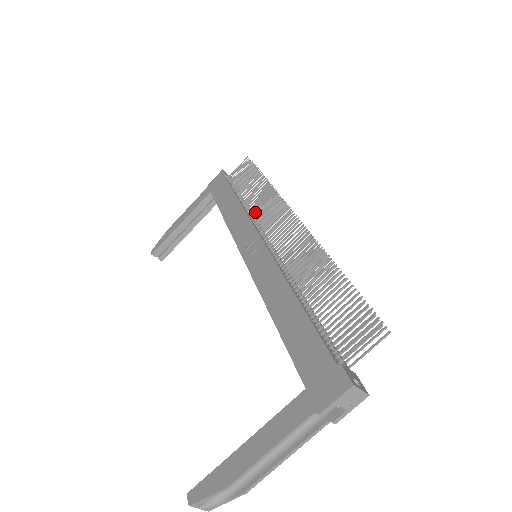
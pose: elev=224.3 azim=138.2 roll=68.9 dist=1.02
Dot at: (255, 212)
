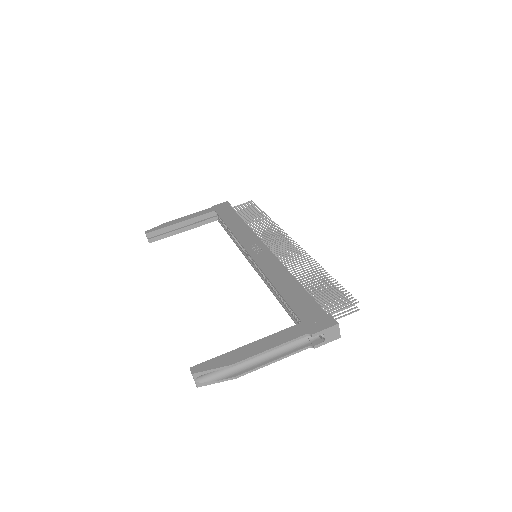
Dot at: occluded
